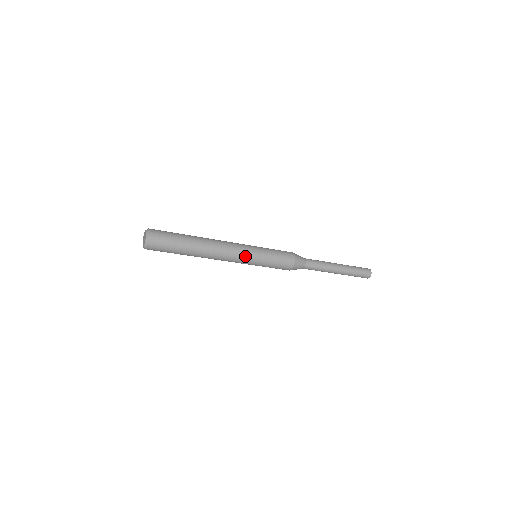
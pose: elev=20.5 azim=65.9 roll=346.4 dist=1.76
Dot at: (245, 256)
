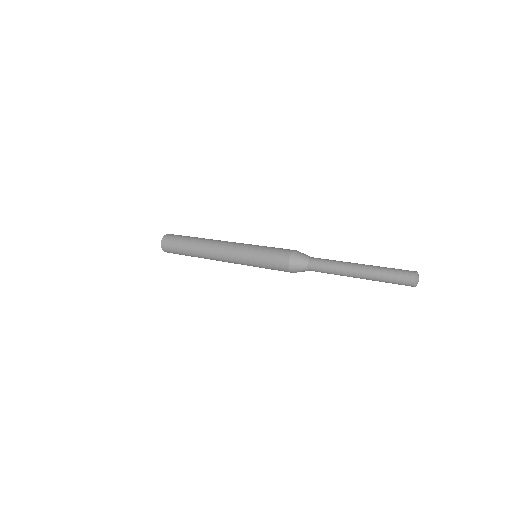
Dot at: occluded
